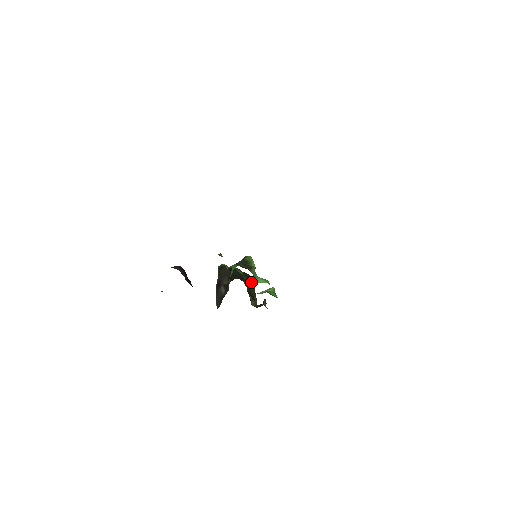
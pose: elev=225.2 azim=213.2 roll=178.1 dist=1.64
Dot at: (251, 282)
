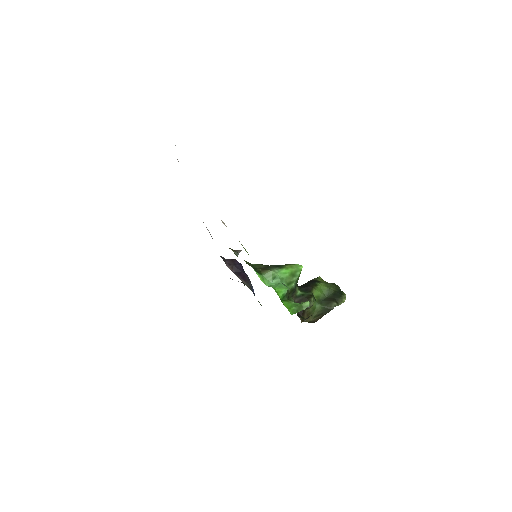
Dot at: (312, 295)
